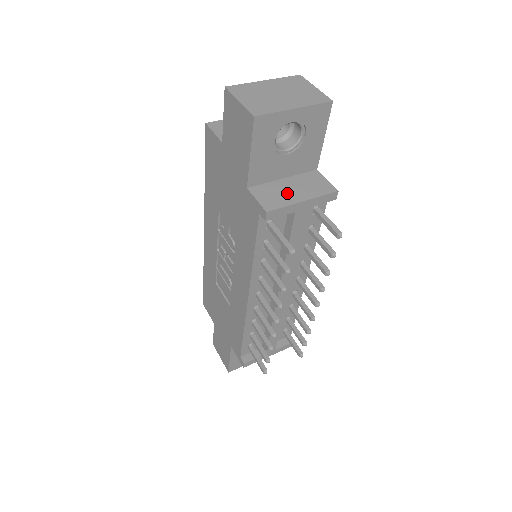
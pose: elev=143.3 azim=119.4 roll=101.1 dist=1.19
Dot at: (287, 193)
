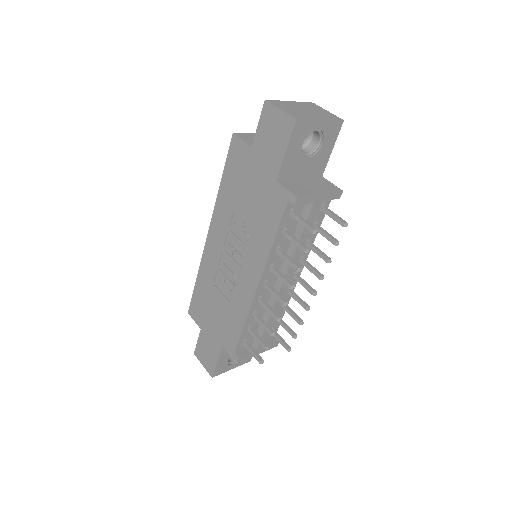
Dot at: (307, 187)
